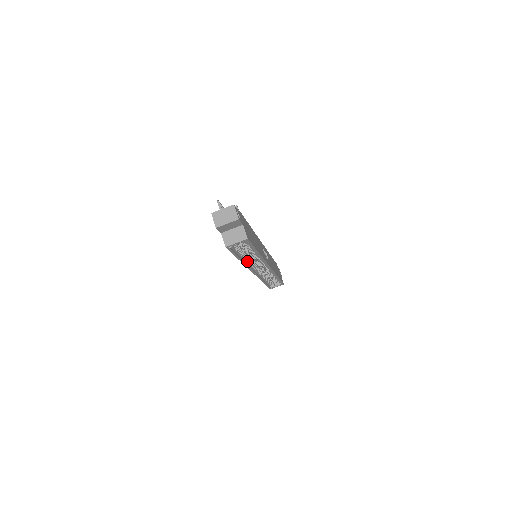
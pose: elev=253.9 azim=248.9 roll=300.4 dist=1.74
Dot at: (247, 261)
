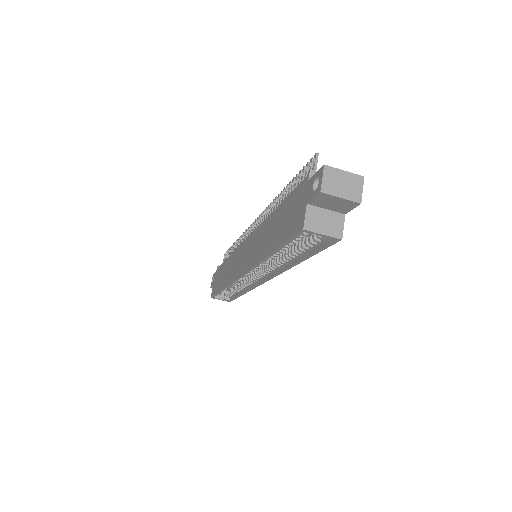
Dot at: occluded
